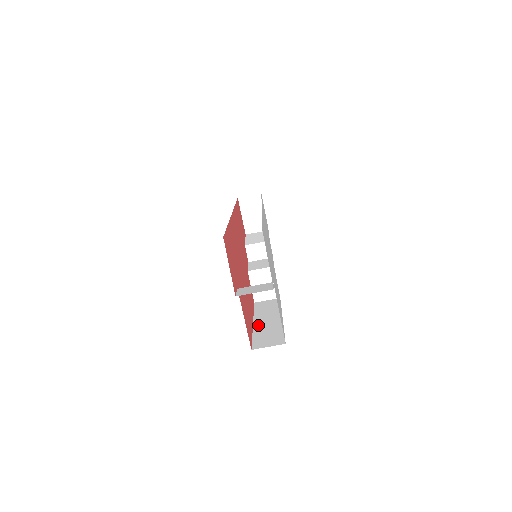
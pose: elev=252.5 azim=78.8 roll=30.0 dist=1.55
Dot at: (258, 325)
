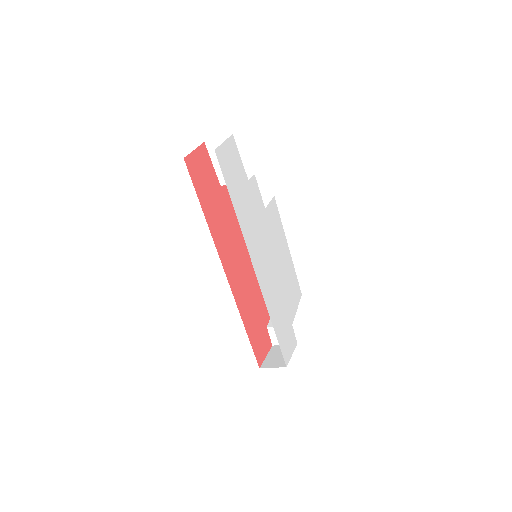
Dot at: occluded
